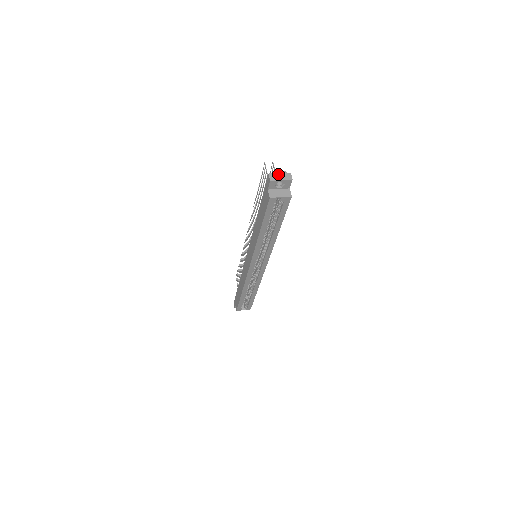
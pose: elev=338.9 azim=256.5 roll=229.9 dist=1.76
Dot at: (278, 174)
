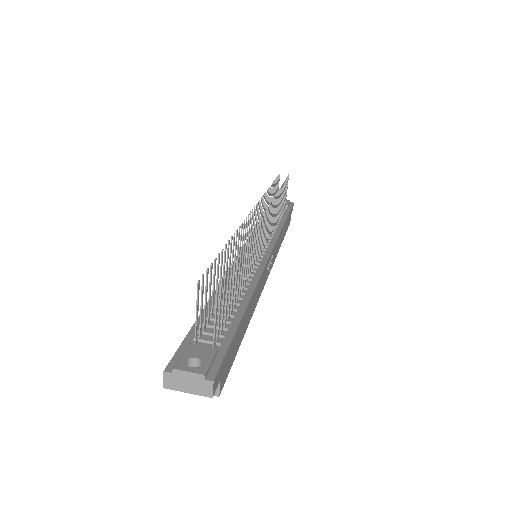
Dot at: (184, 378)
